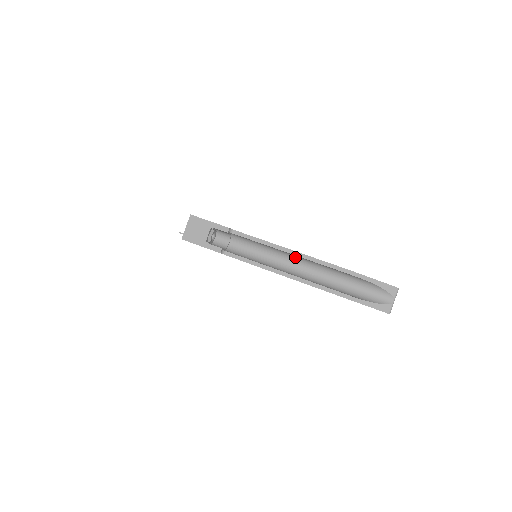
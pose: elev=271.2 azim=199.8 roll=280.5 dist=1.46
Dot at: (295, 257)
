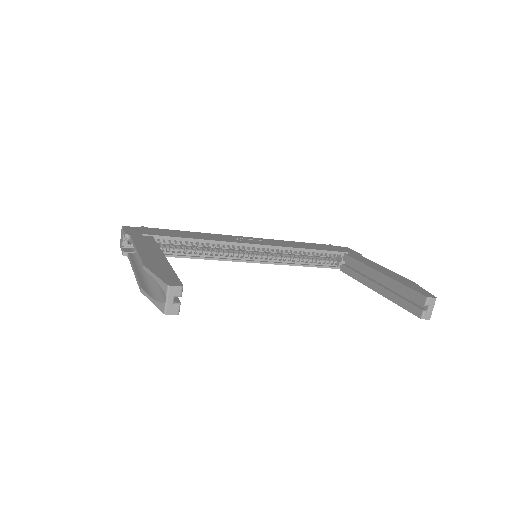
Dot at: occluded
